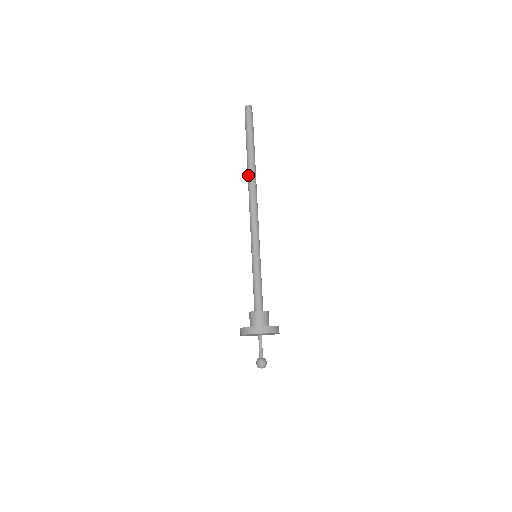
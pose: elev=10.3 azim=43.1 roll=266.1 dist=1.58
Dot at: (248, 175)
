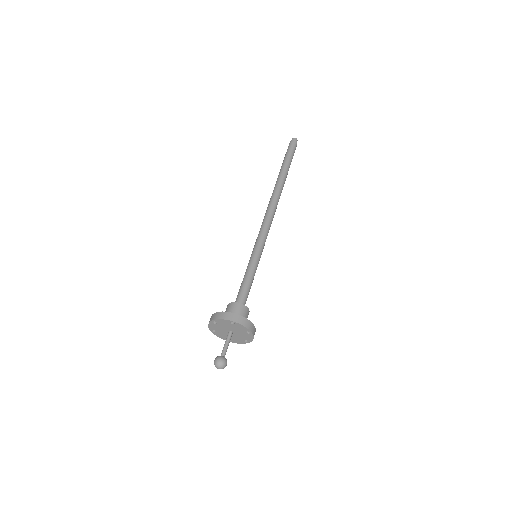
Dot at: (274, 188)
